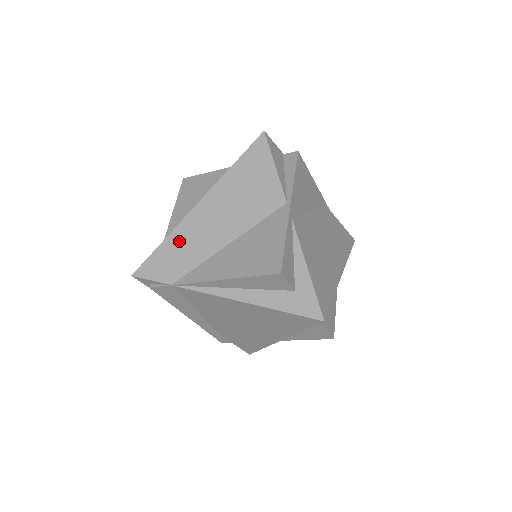
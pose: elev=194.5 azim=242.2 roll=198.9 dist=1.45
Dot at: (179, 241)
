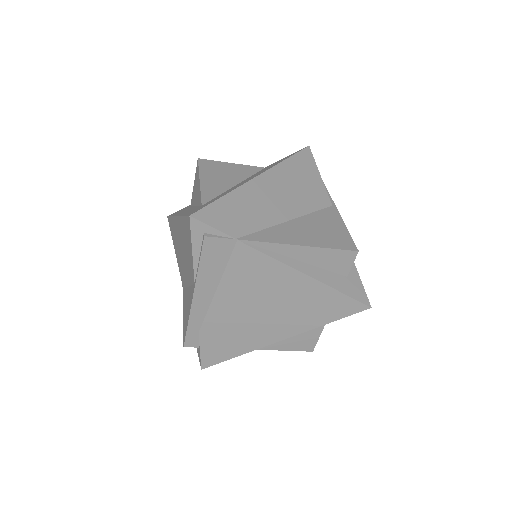
Dot at: (242, 201)
